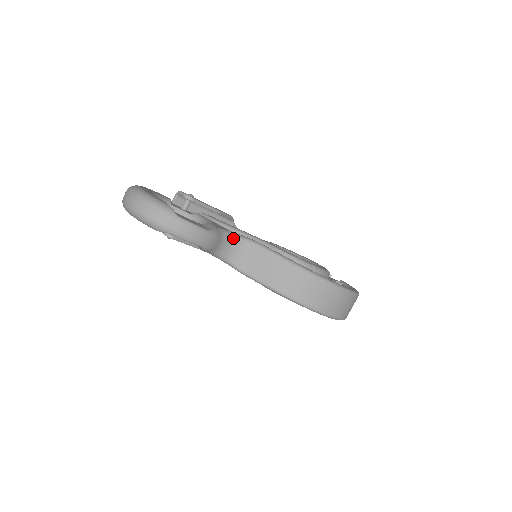
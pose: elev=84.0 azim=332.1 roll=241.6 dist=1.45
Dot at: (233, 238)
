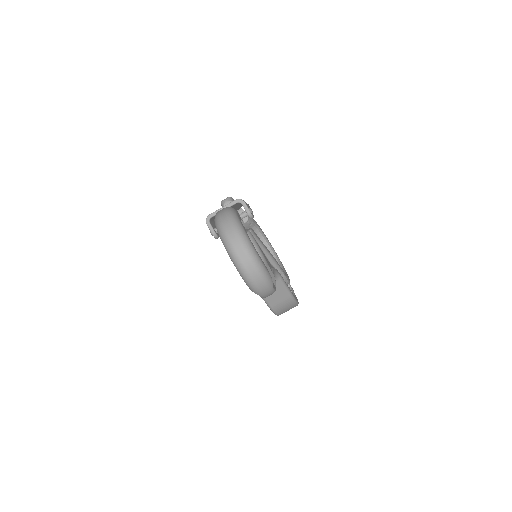
Dot at: occluded
